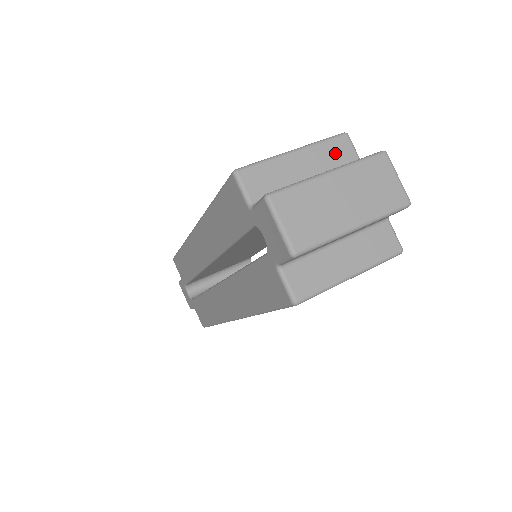
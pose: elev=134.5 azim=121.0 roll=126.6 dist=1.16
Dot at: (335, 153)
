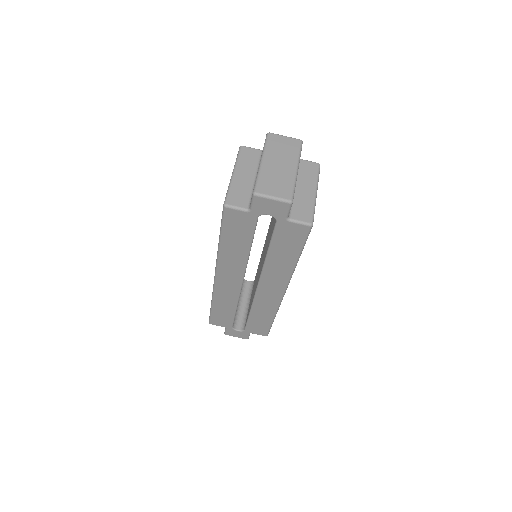
Dot at: (248, 157)
